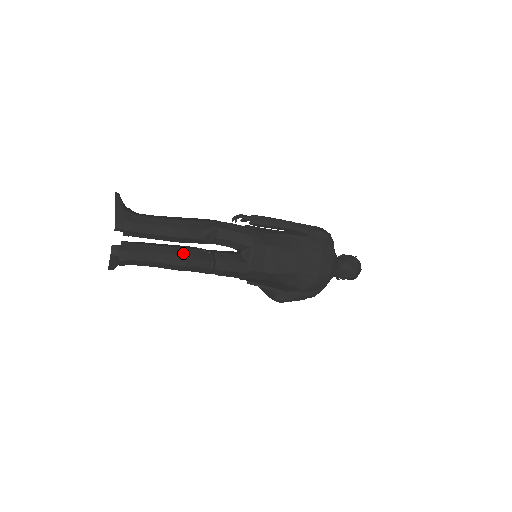
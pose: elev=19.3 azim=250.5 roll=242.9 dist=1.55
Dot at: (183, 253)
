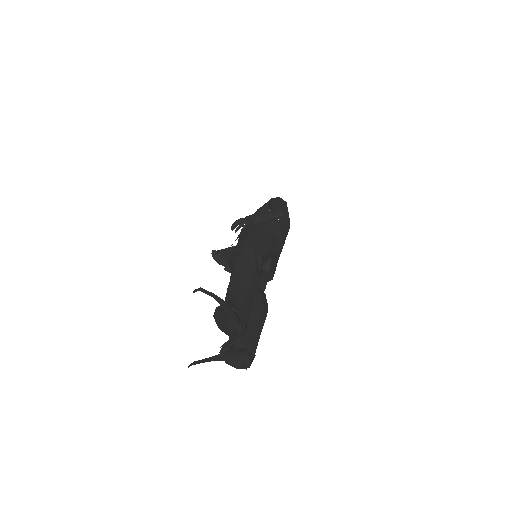
Dot at: (265, 311)
